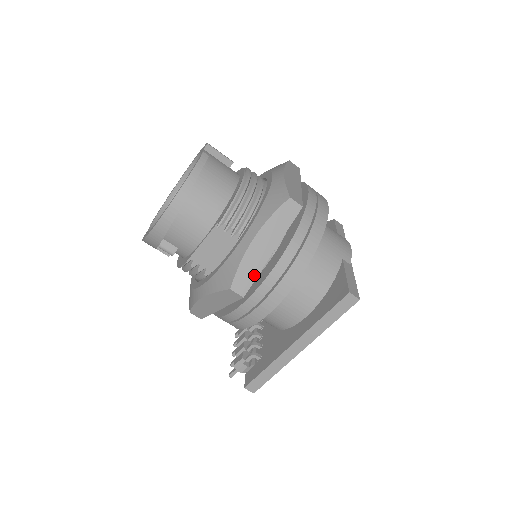
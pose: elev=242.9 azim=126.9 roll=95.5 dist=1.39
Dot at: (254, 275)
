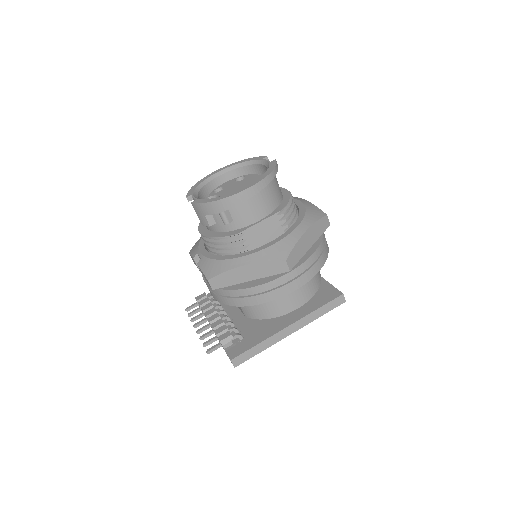
Dot at: (299, 257)
